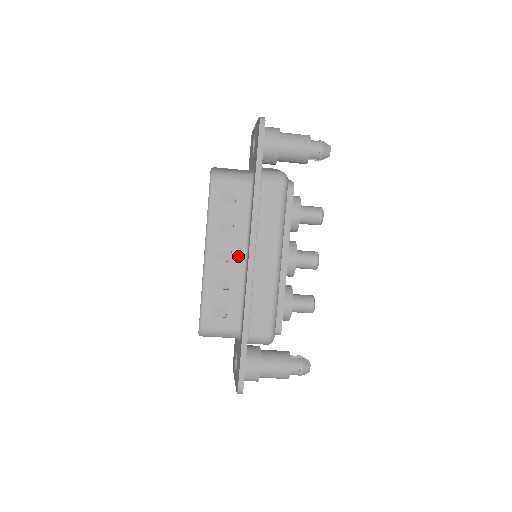
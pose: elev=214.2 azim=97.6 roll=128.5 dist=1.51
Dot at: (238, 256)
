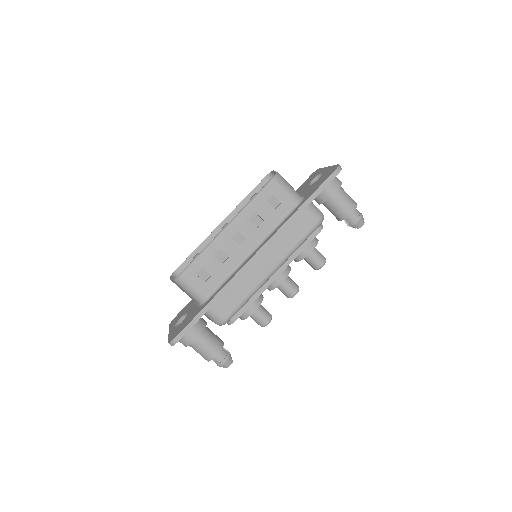
Dot at: (248, 246)
